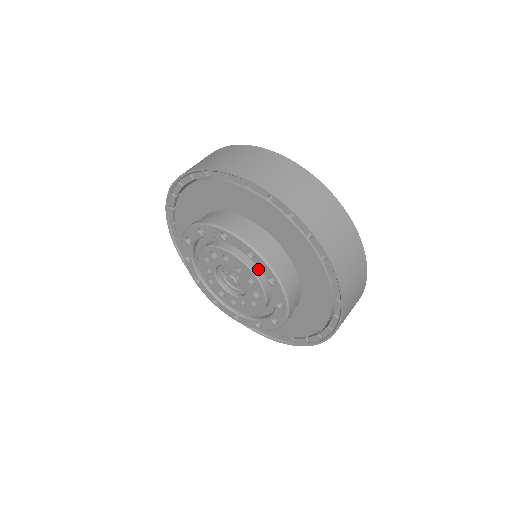
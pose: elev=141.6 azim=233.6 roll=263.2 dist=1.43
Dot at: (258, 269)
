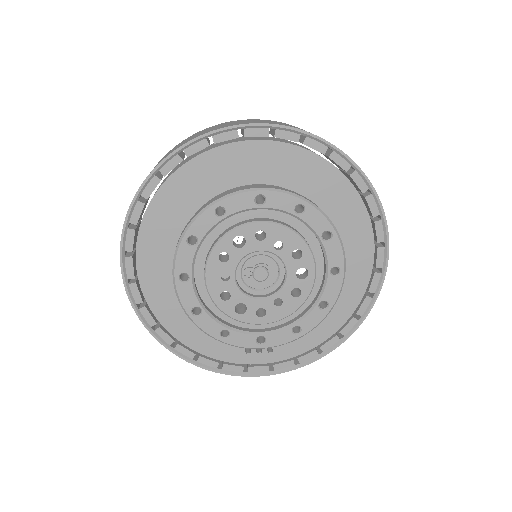
Dot at: (301, 235)
